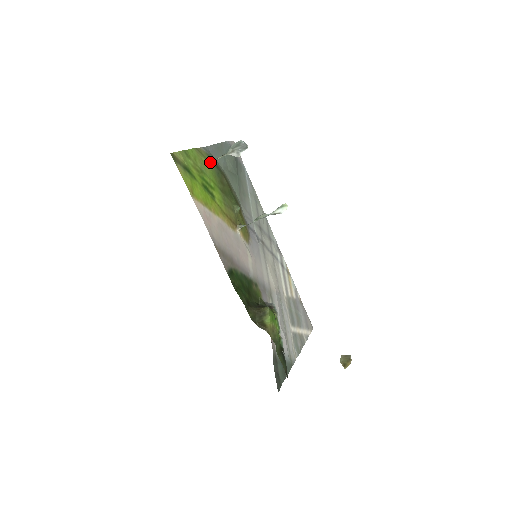
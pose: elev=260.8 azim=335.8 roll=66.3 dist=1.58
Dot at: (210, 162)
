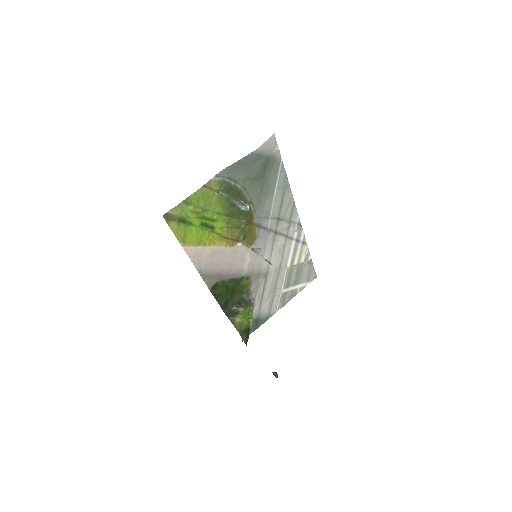
Dot at: (219, 194)
